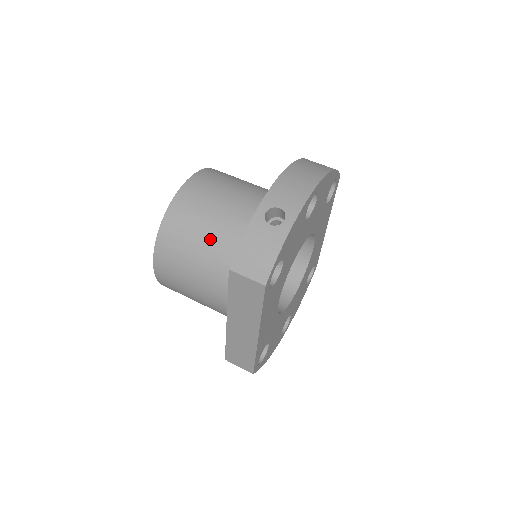
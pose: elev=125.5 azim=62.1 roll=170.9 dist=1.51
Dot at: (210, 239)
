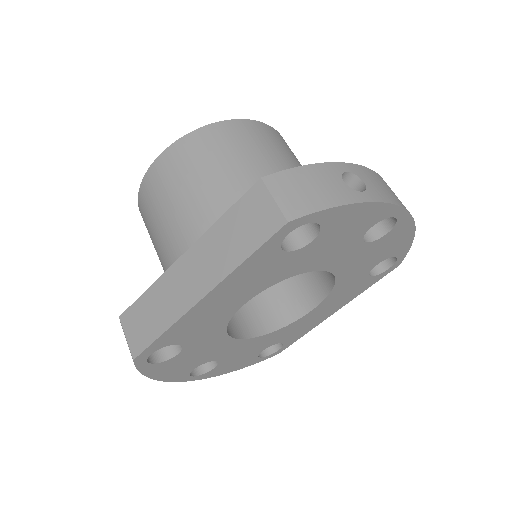
Dot at: (248, 171)
